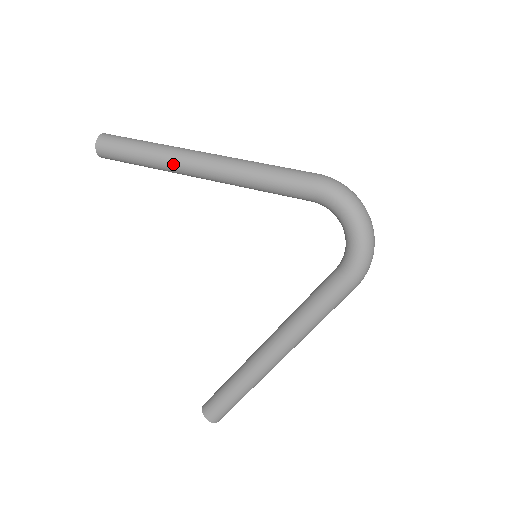
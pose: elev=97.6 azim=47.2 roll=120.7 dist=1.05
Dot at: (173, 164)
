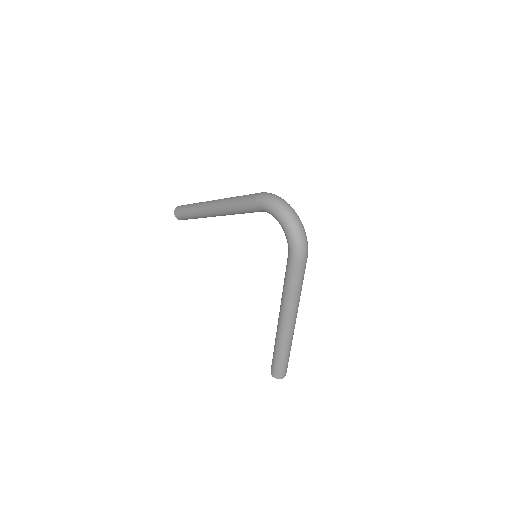
Dot at: (202, 213)
